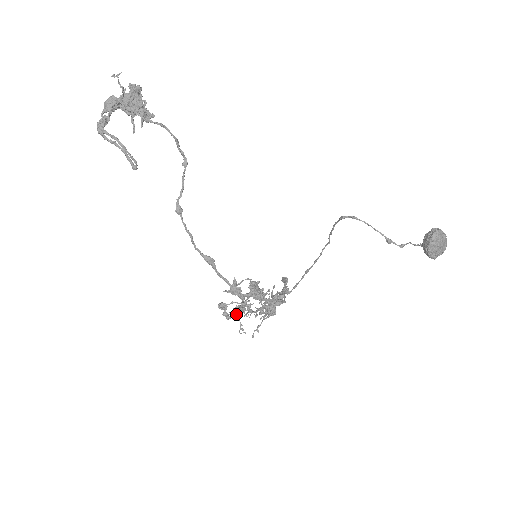
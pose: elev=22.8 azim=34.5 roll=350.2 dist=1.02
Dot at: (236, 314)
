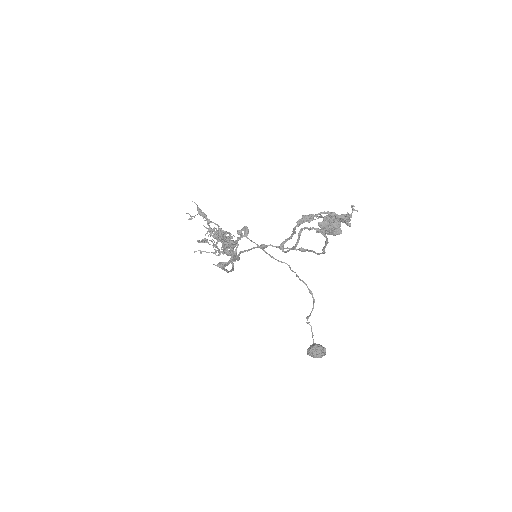
Dot at: (201, 215)
